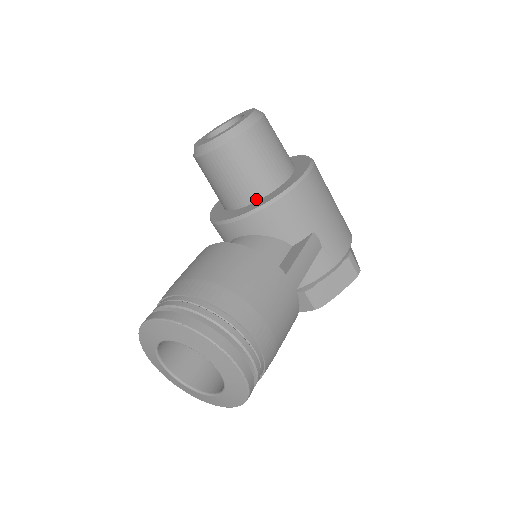
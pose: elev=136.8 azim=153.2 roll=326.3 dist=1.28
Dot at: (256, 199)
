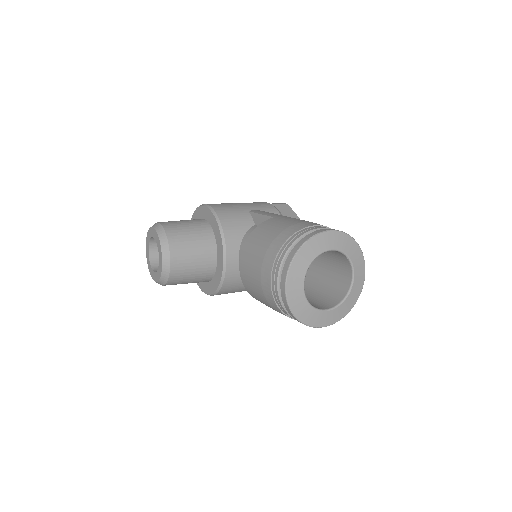
Dot at: (214, 240)
